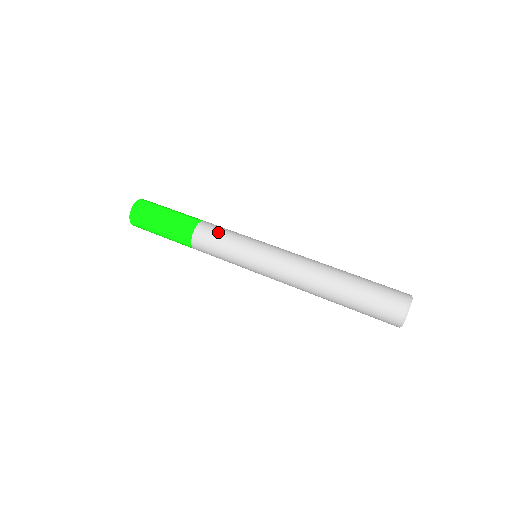
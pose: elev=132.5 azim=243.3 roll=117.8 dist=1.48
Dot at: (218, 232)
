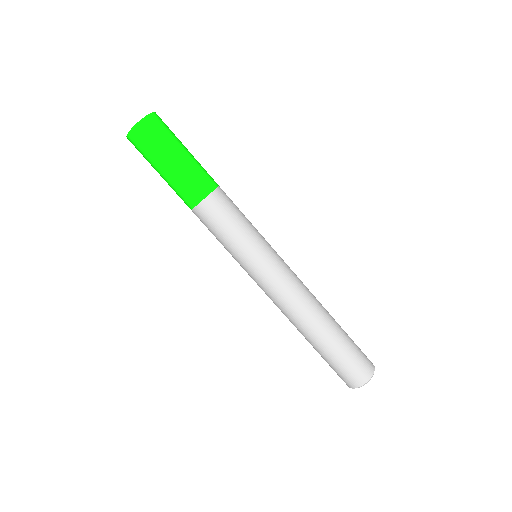
Dot at: (212, 231)
